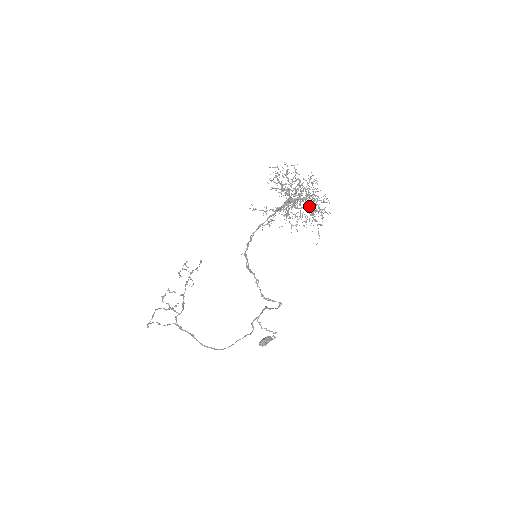
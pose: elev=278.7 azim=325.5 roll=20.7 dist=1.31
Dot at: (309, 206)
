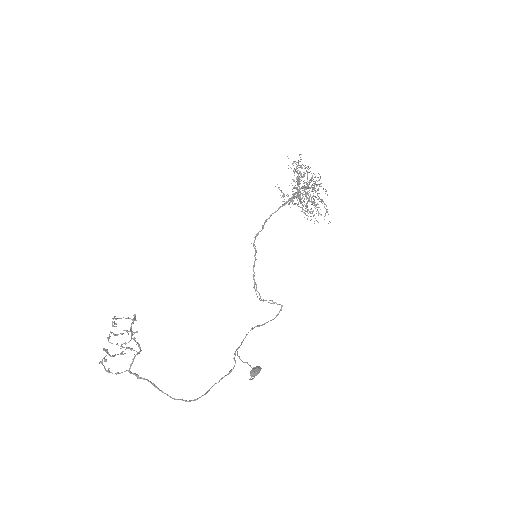
Dot at: (306, 206)
